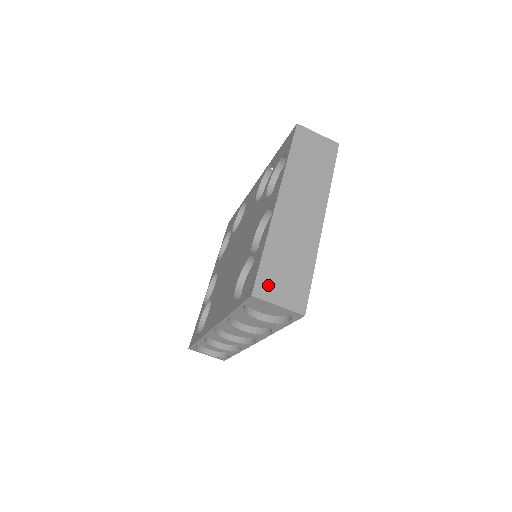
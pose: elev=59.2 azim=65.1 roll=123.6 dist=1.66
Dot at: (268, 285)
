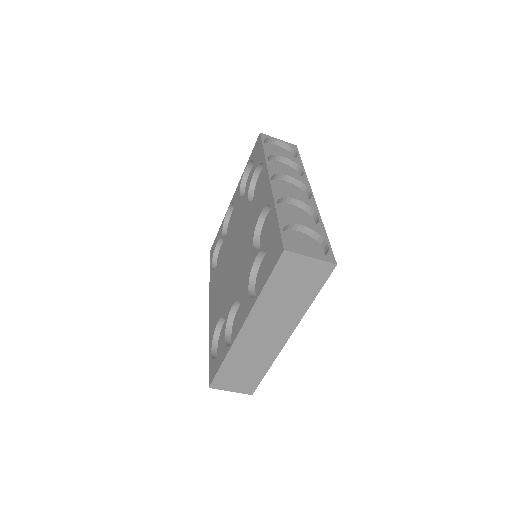
Dot at: (223, 382)
